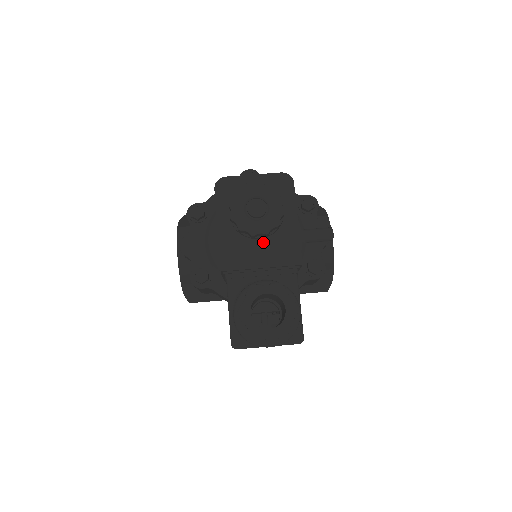
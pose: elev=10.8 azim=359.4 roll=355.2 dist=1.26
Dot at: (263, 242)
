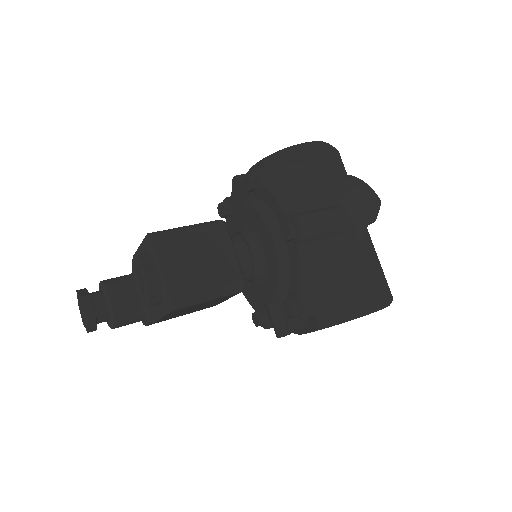
Dot at: occluded
